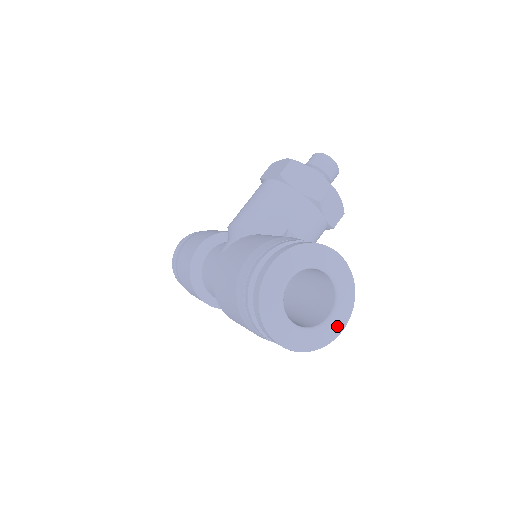
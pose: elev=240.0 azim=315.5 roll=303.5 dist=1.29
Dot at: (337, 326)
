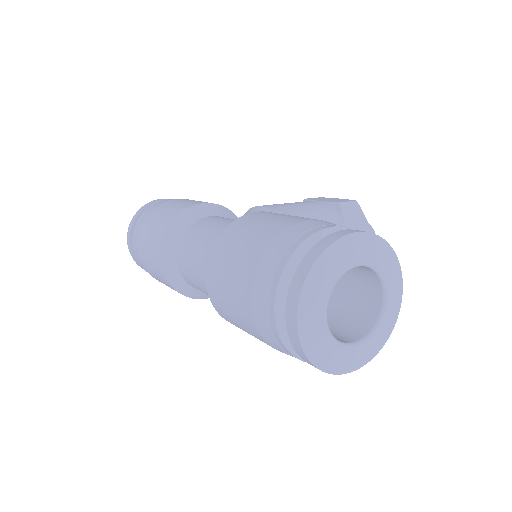
Dot at: (351, 361)
